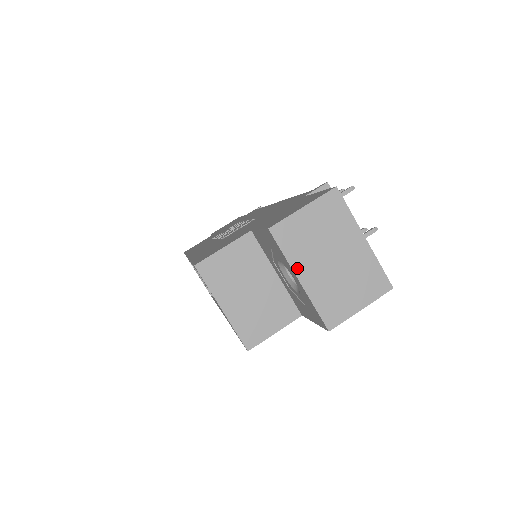
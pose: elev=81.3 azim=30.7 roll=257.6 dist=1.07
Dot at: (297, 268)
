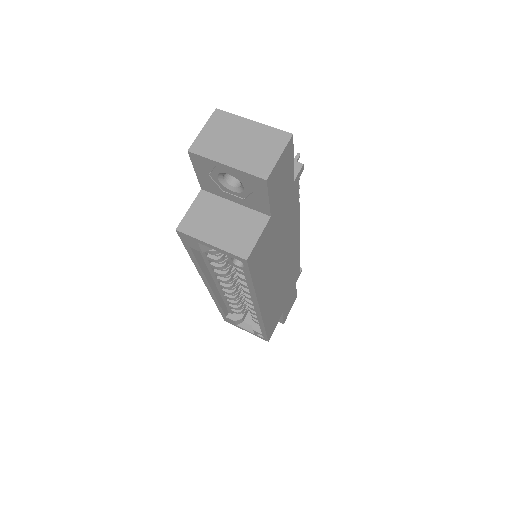
Dot at: (220, 160)
